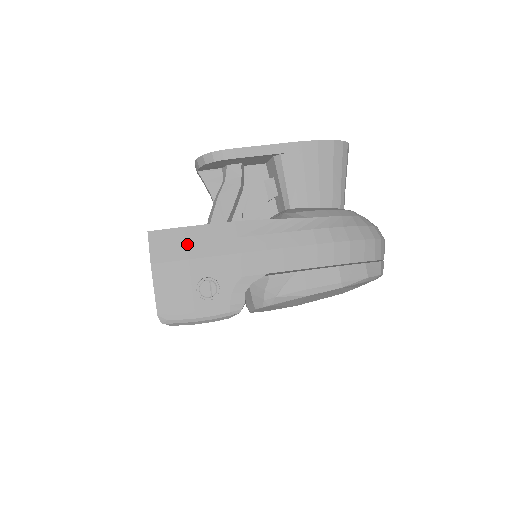
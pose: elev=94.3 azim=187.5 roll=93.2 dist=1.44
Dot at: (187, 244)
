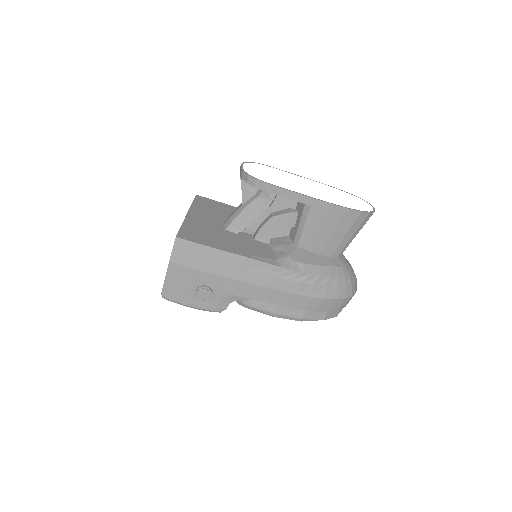
Dot at: (202, 259)
